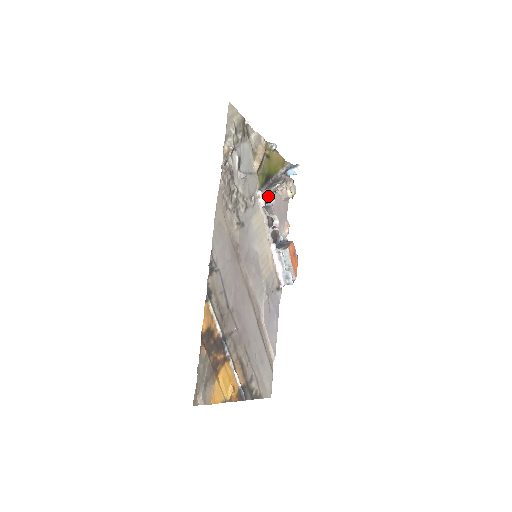
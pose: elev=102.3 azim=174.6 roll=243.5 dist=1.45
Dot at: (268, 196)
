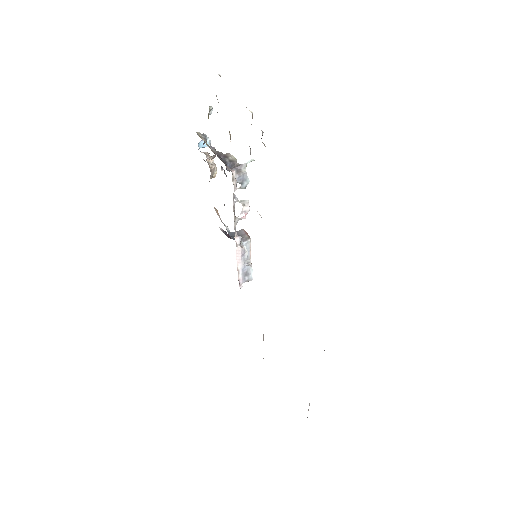
Dot at: (242, 176)
